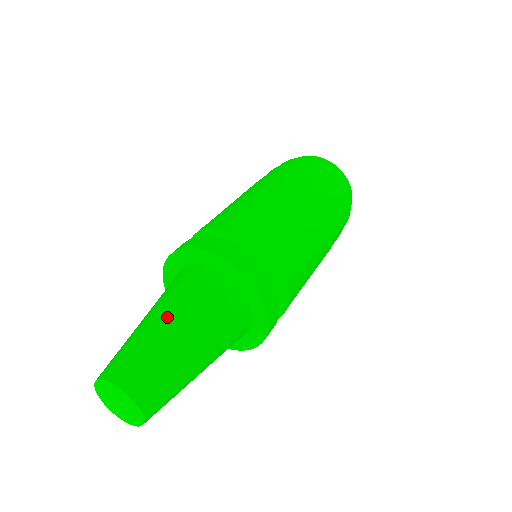
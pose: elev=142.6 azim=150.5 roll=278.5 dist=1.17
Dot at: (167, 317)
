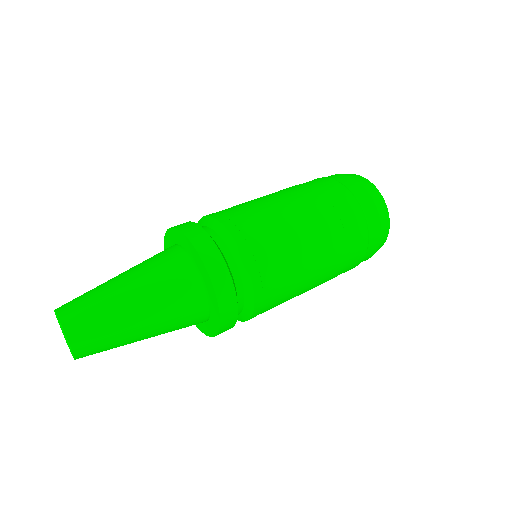
Dot at: (136, 296)
